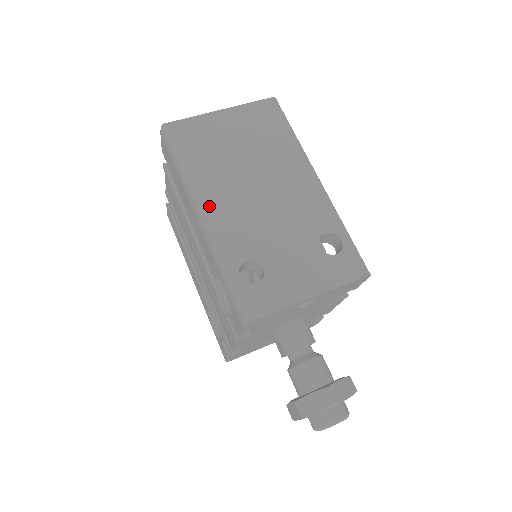
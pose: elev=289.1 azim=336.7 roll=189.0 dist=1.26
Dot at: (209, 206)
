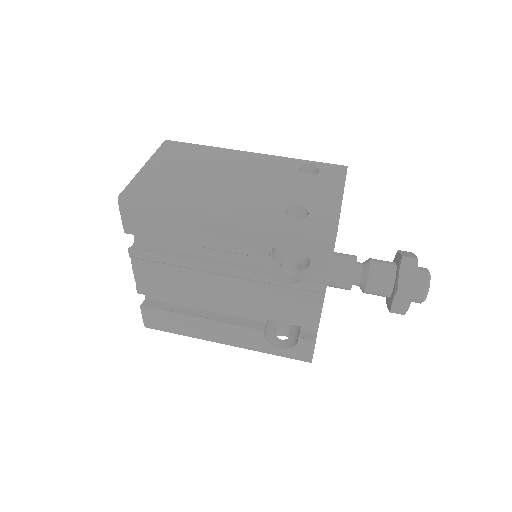
Dot at: (219, 207)
